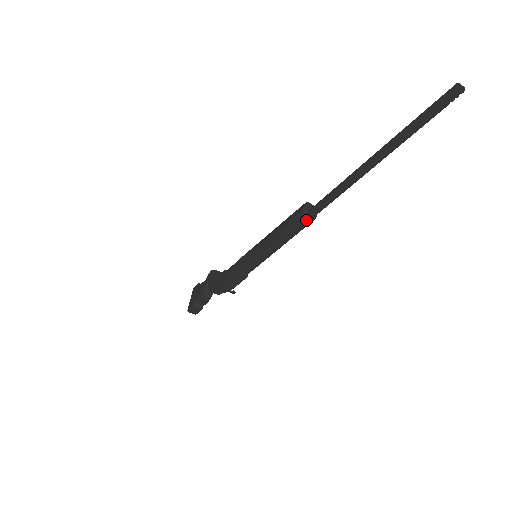
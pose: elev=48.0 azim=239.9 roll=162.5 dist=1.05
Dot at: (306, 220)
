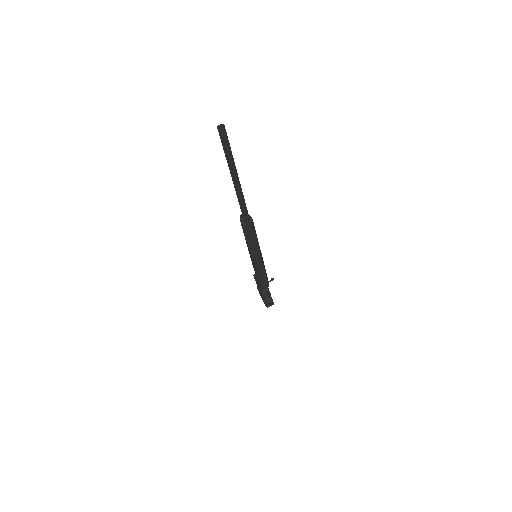
Dot at: (248, 226)
